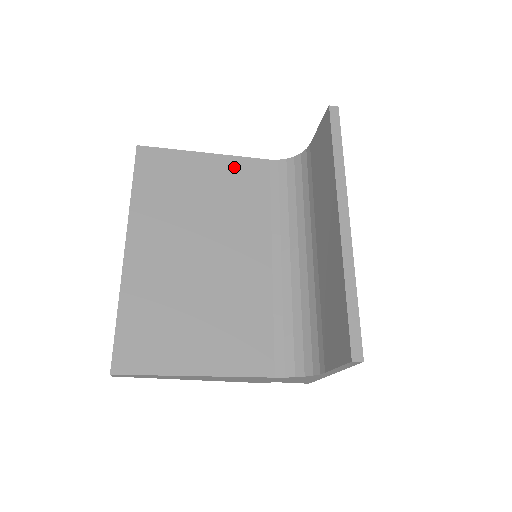
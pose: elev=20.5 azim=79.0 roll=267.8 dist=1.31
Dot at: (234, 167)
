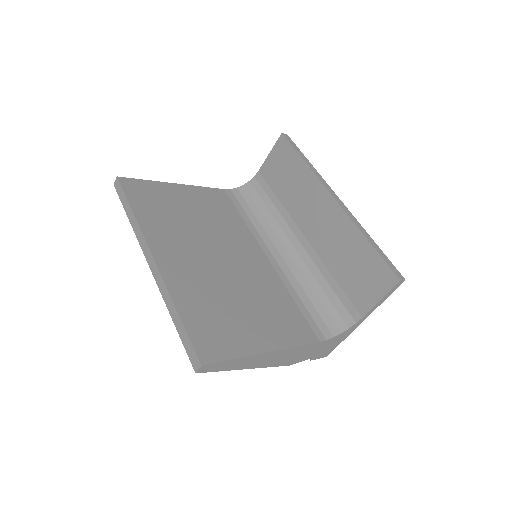
Dot at: (203, 194)
